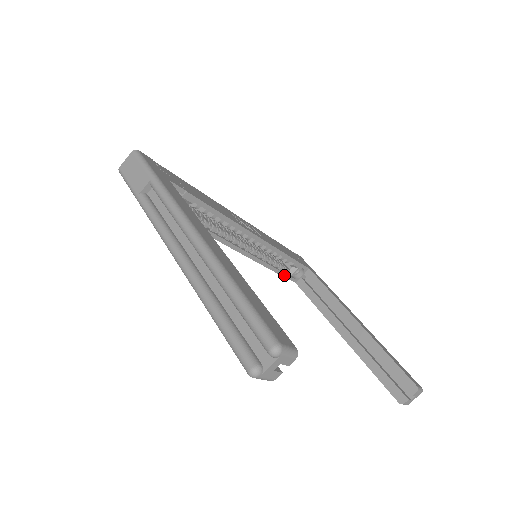
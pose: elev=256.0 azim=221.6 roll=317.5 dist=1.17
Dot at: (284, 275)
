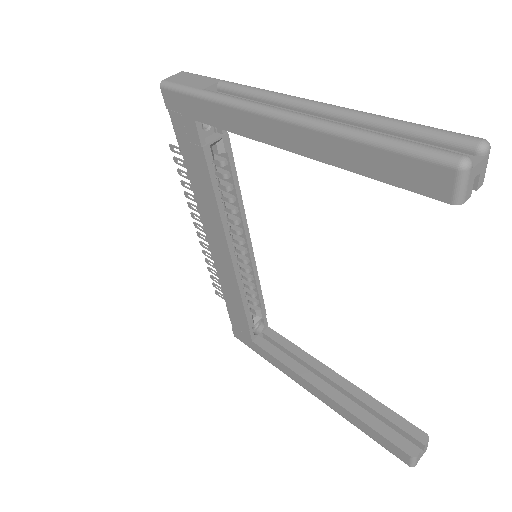
Dot at: (249, 321)
